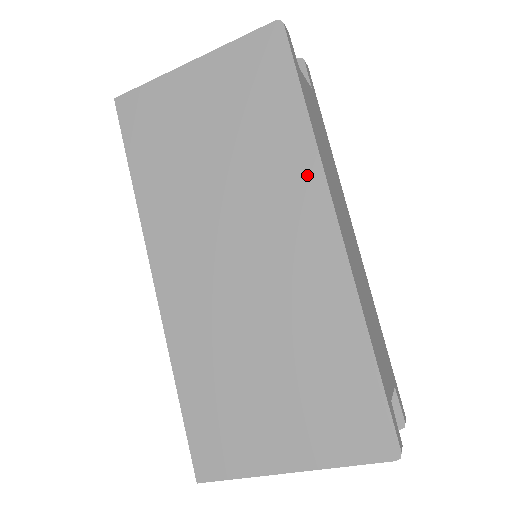
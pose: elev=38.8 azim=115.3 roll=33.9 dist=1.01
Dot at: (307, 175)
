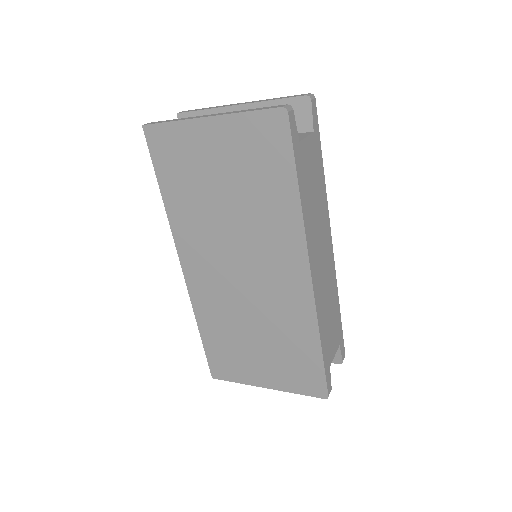
Dot at: (294, 238)
